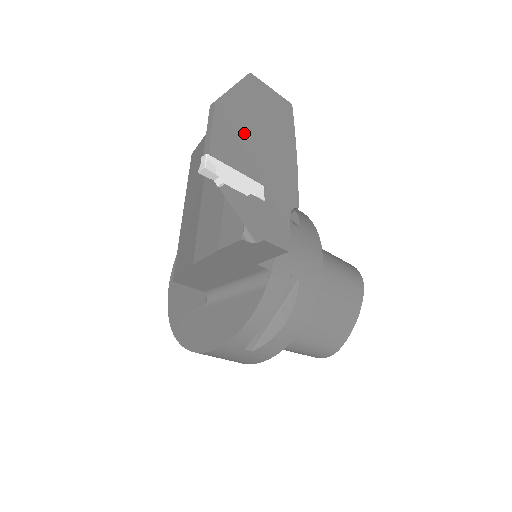
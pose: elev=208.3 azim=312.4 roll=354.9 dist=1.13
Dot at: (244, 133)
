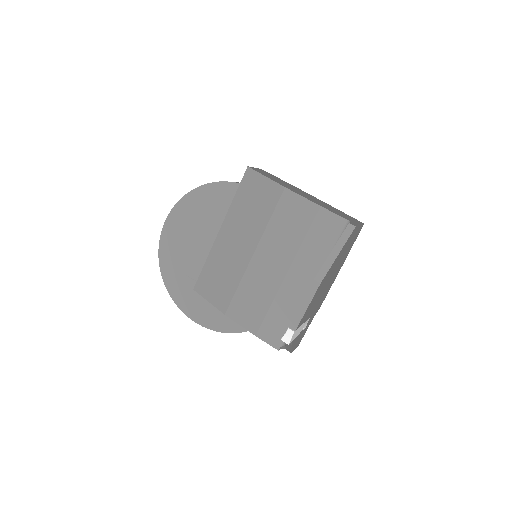
Dot at: (322, 289)
